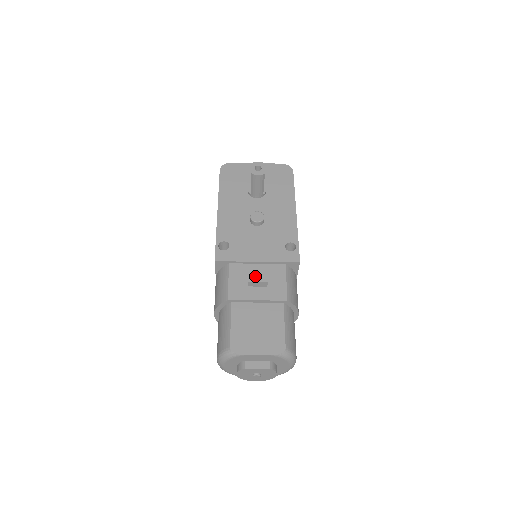
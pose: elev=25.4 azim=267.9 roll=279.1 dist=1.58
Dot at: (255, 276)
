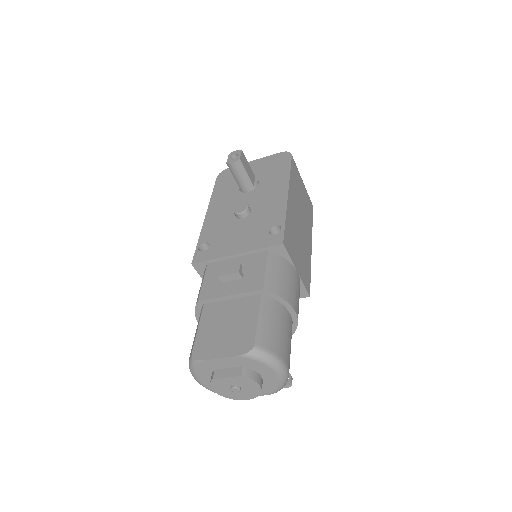
Dot at: (226, 268)
